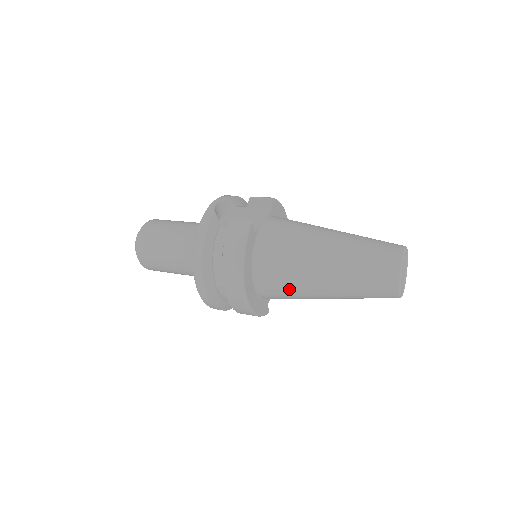
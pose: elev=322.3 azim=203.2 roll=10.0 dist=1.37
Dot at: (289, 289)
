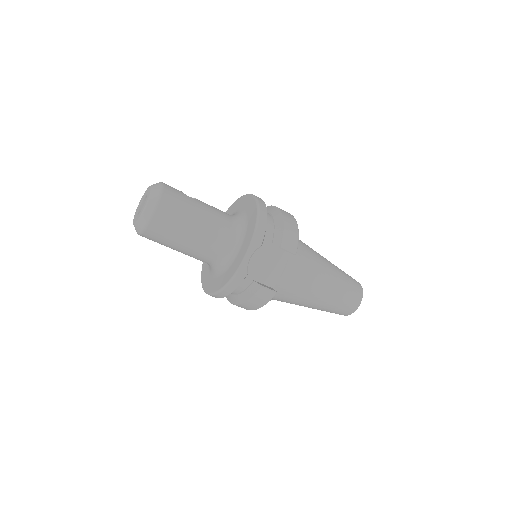
Dot at: occluded
